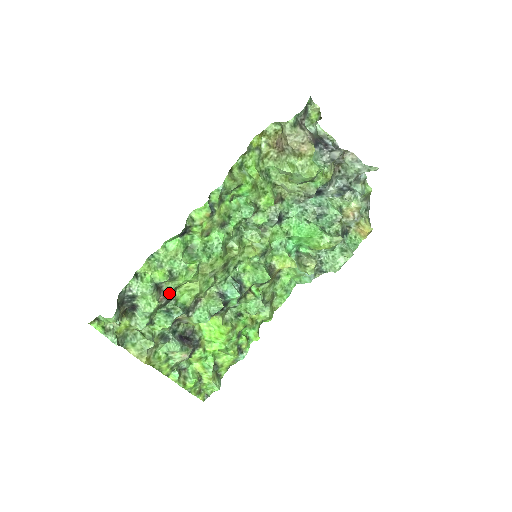
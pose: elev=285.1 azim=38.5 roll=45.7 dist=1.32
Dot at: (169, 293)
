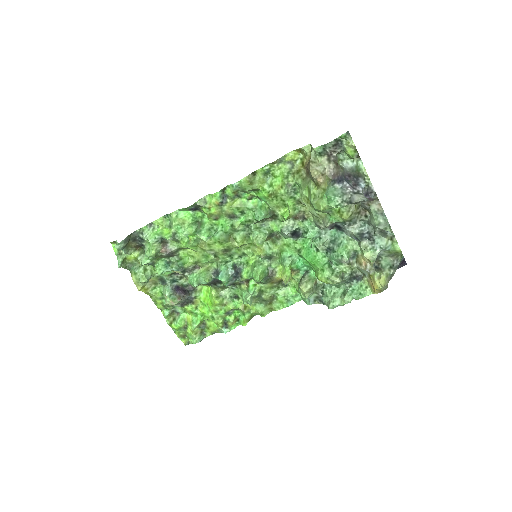
Dot at: (172, 250)
